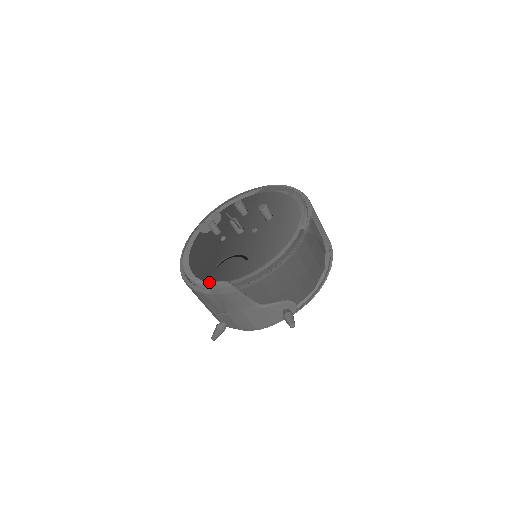
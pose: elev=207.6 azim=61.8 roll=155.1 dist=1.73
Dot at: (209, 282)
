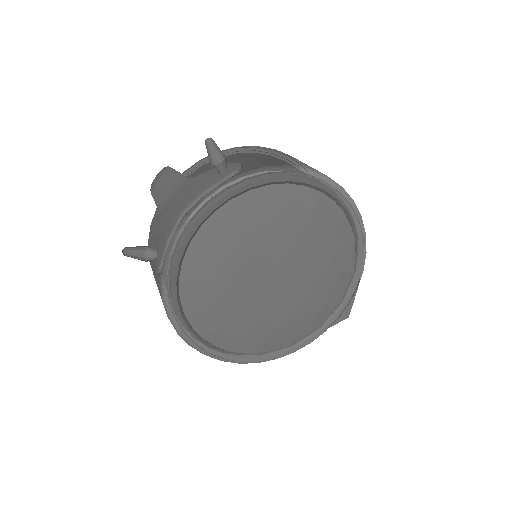
Dot at: occluded
